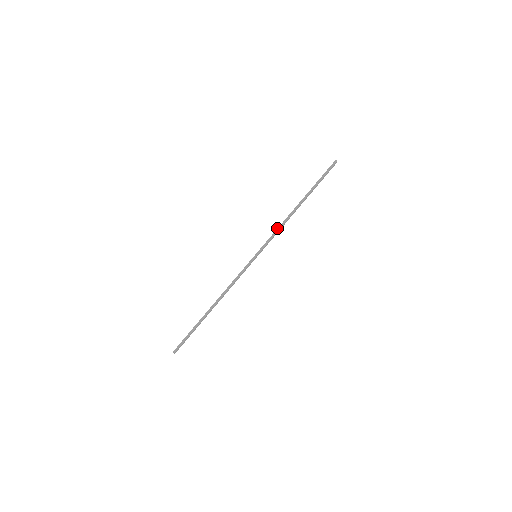
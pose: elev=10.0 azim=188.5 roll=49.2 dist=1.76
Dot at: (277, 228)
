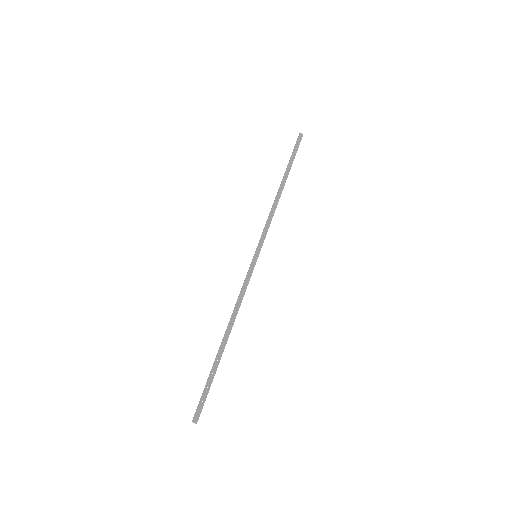
Dot at: occluded
